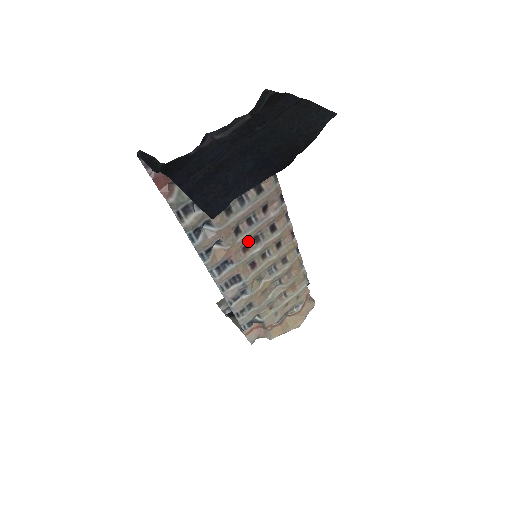
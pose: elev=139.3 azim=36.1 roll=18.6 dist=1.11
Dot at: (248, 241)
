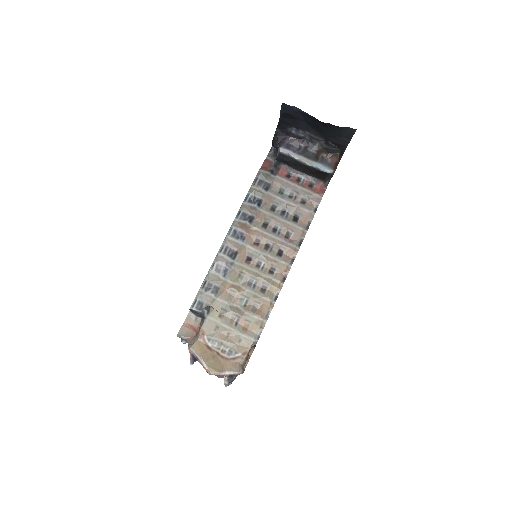
Dot at: (263, 240)
